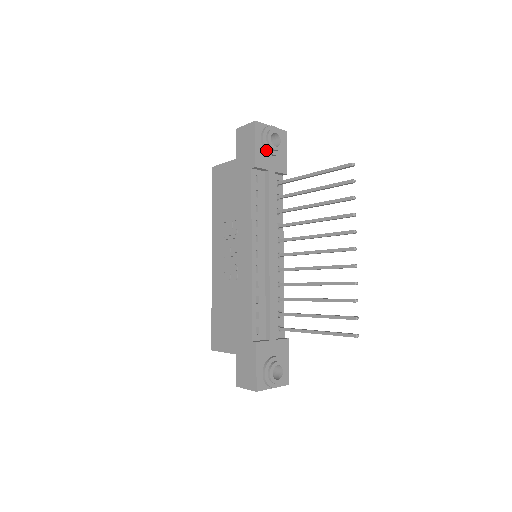
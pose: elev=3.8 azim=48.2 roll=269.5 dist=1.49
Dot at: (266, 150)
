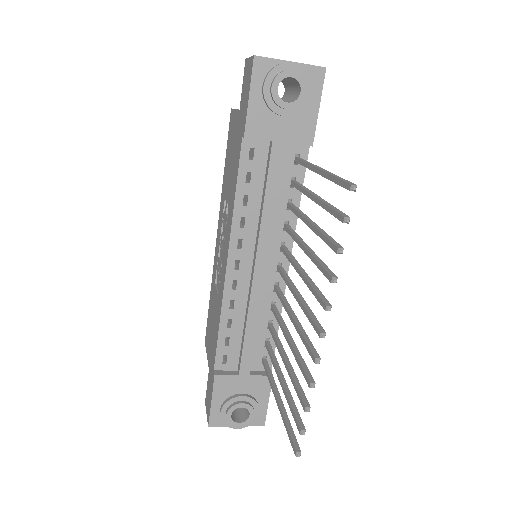
Dot at: (269, 108)
